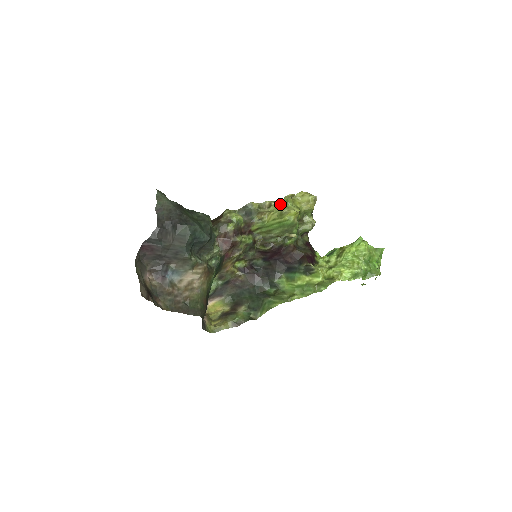
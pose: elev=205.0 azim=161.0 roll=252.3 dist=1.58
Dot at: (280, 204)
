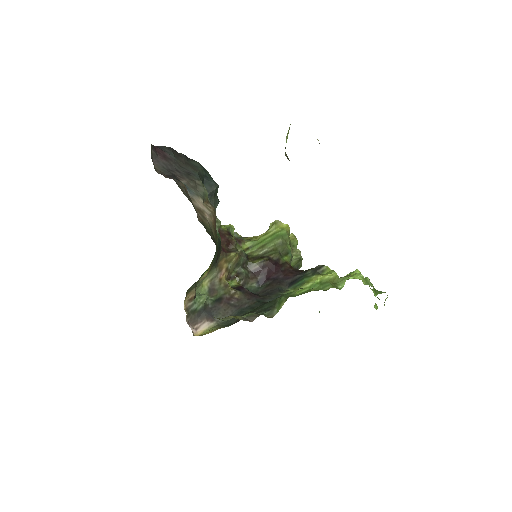
Dot at: occluded
